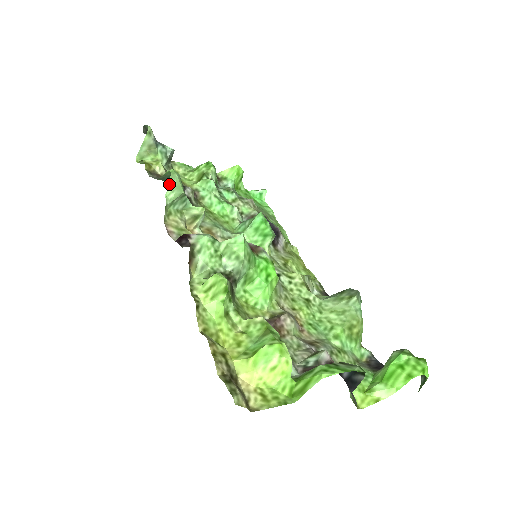
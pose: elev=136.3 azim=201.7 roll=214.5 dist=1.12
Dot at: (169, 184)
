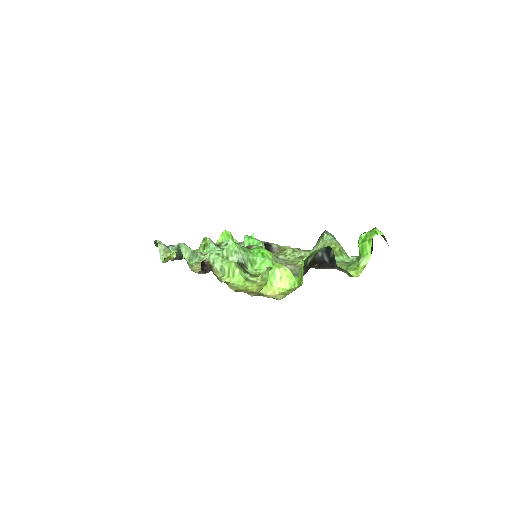
Dot at: (181, 251)
